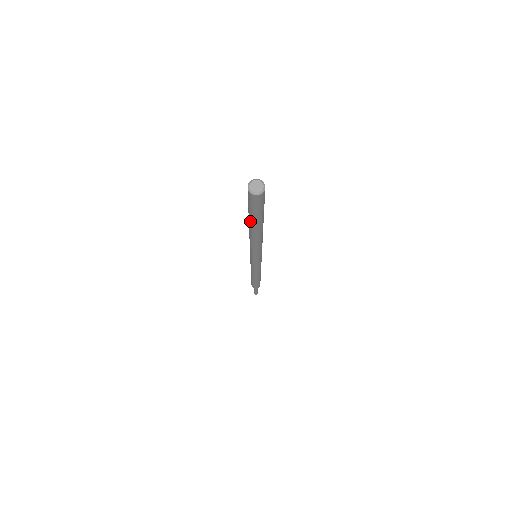
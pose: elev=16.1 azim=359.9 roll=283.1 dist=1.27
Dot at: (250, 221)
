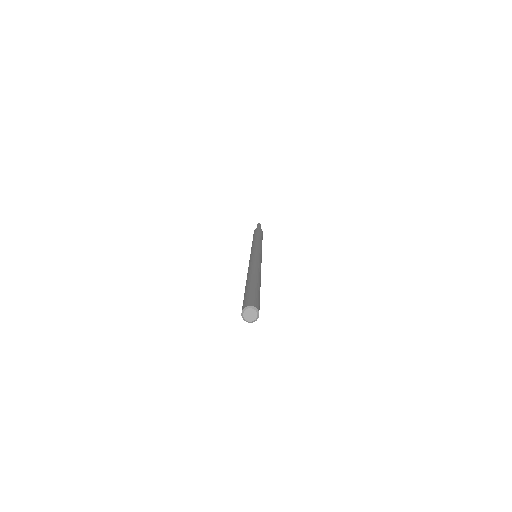
Dot at: occluded
